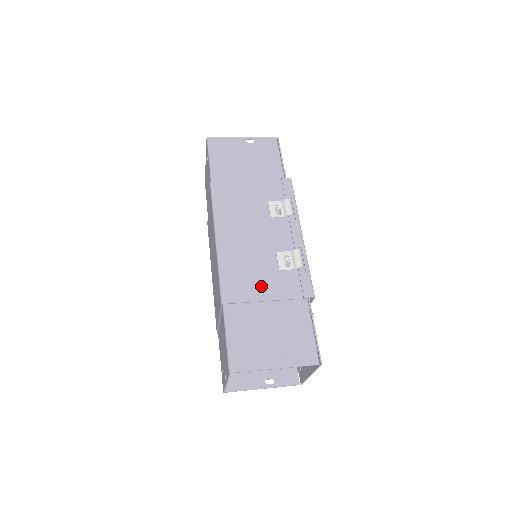
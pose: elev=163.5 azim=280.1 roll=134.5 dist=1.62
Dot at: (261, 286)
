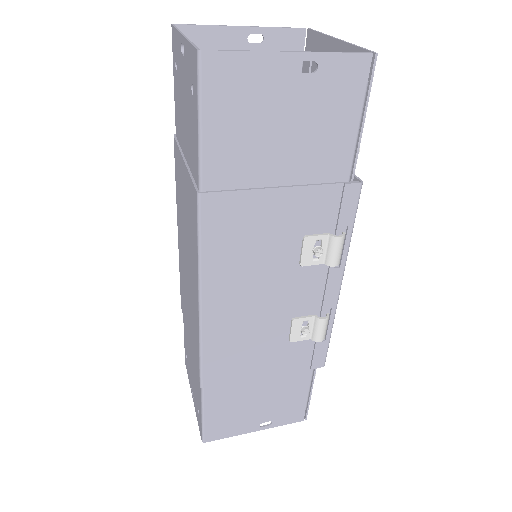
Dot at: (258, 362)
